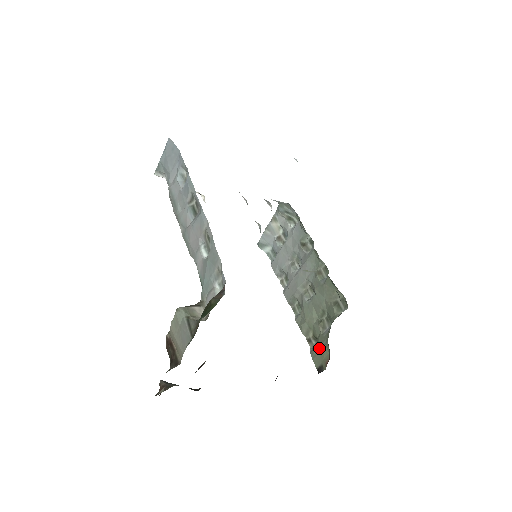
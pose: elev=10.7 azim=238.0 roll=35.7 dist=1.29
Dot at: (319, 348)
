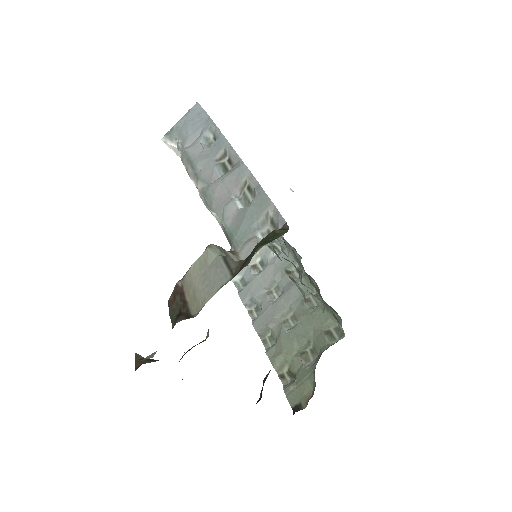
Dot at: (298, 383)
